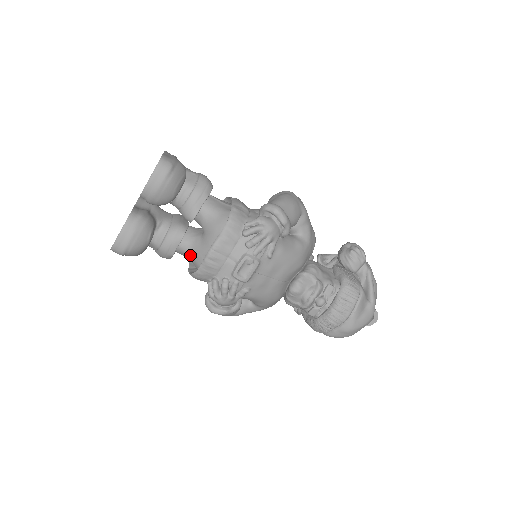
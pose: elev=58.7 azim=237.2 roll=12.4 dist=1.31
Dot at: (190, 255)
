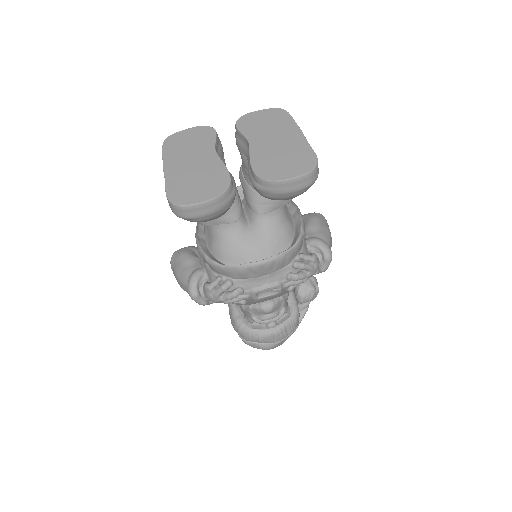
Dot at: (221, 236)
